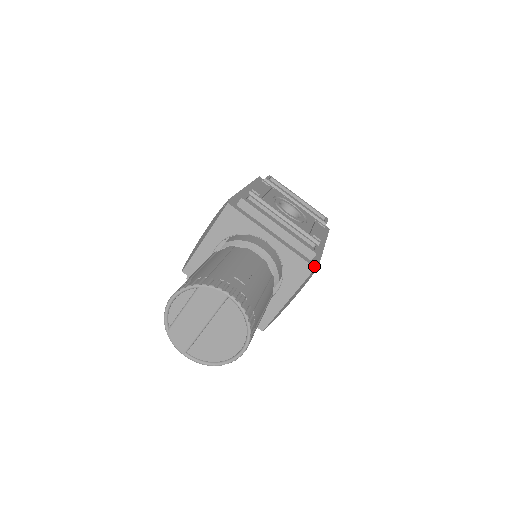
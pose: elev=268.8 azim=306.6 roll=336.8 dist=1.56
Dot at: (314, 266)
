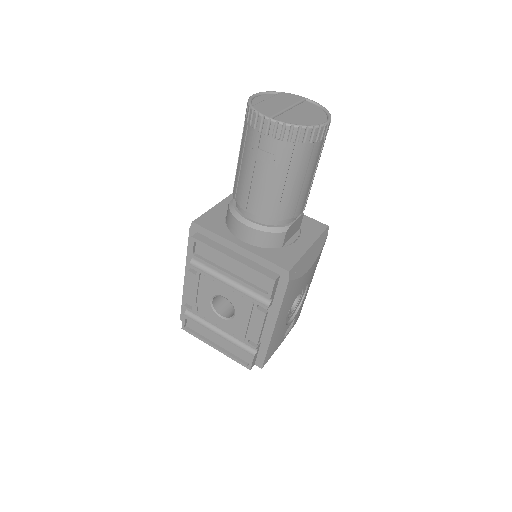
Dot at: (326, 226)
